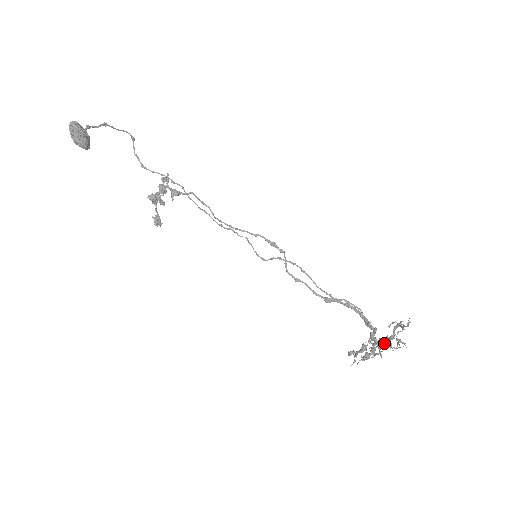
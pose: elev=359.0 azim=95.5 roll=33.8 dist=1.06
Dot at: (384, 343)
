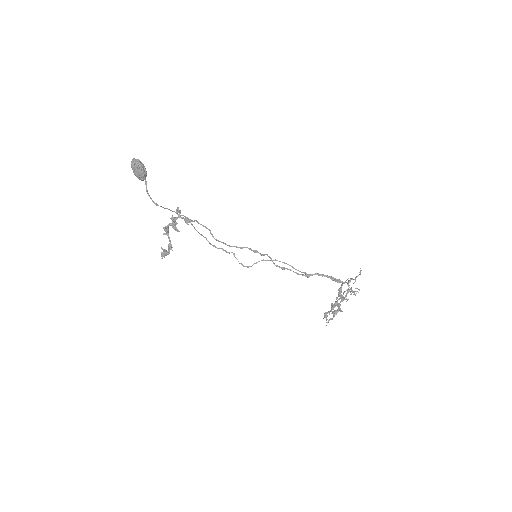
Dot at: occluded
